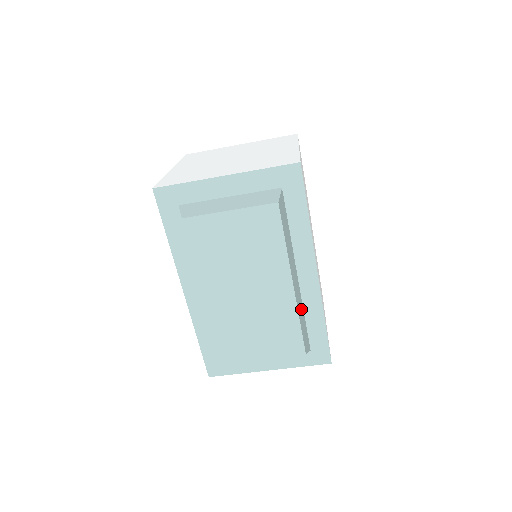
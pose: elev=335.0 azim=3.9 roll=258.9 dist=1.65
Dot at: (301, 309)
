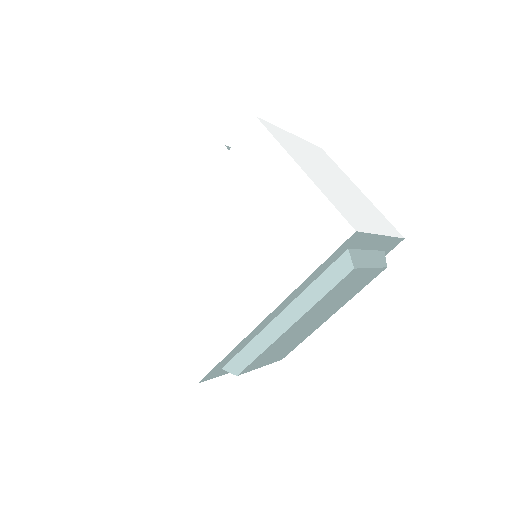
Dot at: occluded
